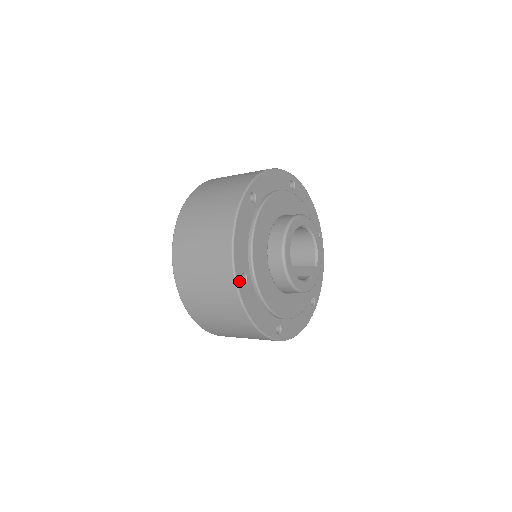
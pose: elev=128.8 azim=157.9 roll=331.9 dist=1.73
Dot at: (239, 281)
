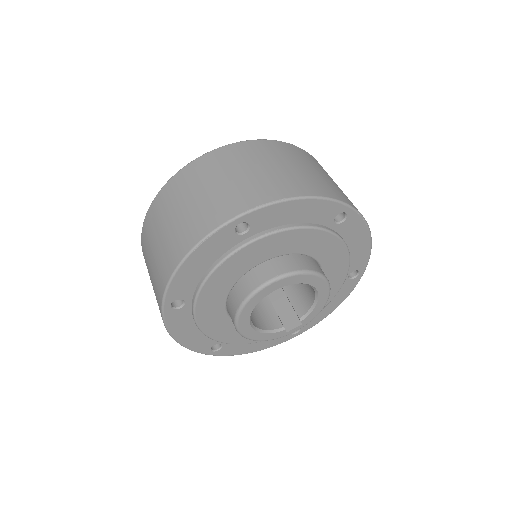
Dot at: (168, 306)
